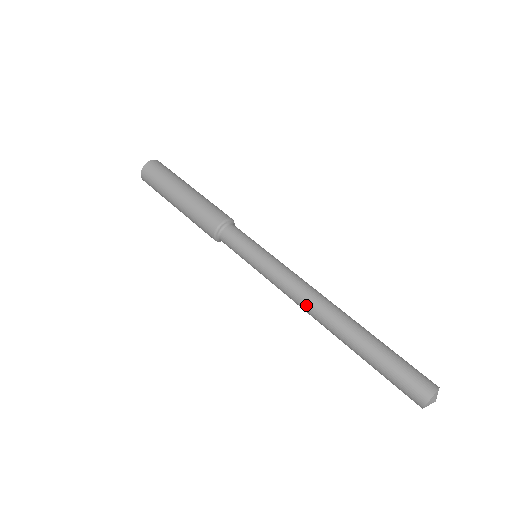
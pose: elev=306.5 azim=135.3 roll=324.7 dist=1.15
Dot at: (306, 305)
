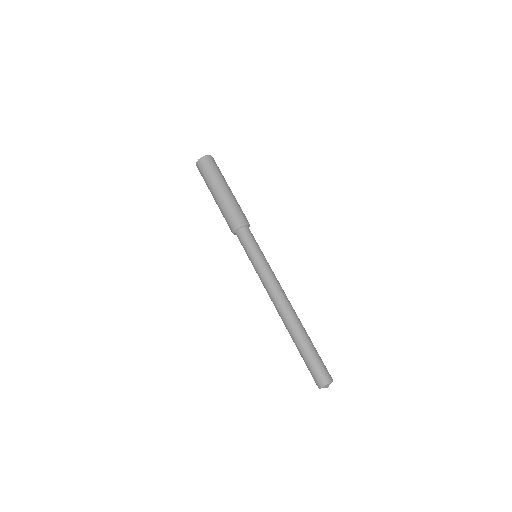
Dot at: (280, 300)
